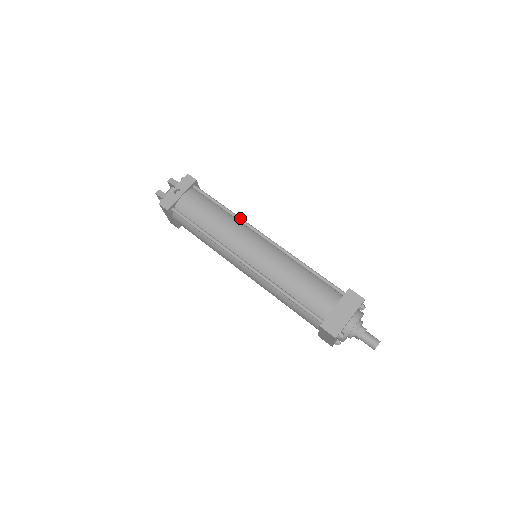
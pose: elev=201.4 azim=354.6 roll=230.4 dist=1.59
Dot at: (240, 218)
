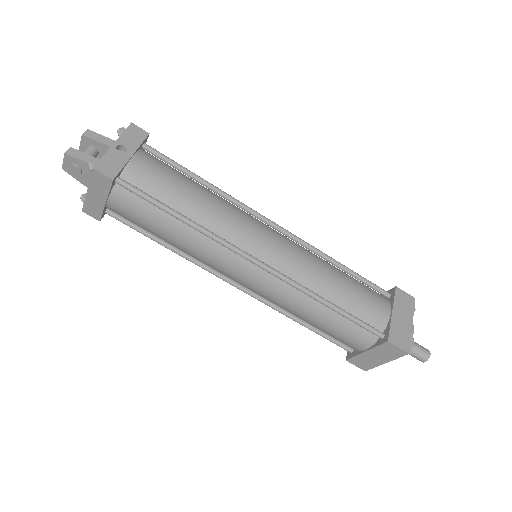
Dot at: (233, 197)
